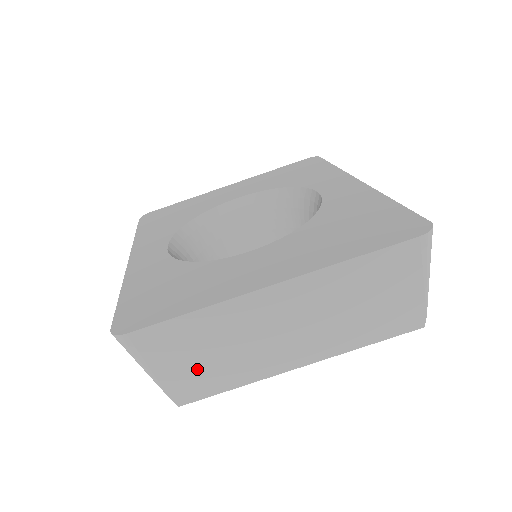
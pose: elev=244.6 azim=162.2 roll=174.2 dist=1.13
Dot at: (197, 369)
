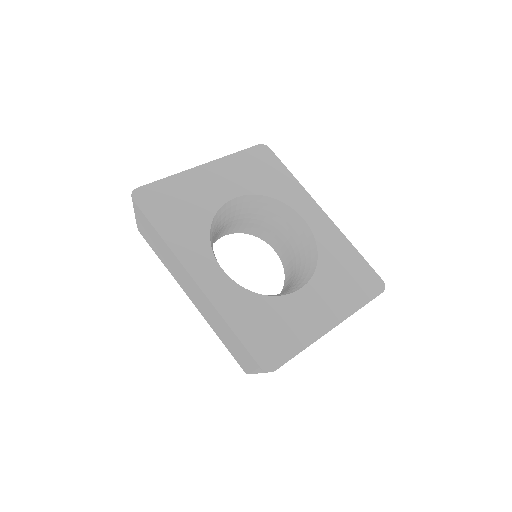
Dot at: occluded
